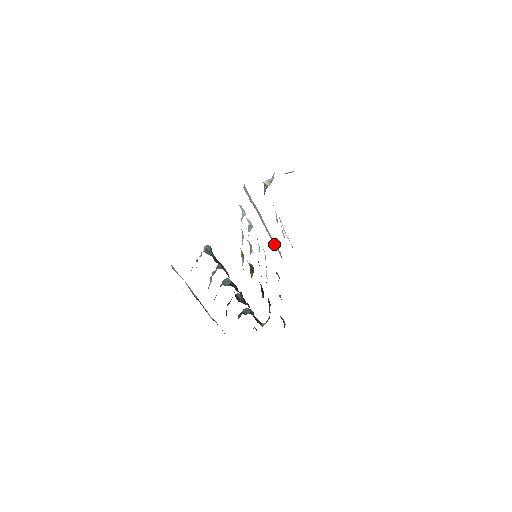
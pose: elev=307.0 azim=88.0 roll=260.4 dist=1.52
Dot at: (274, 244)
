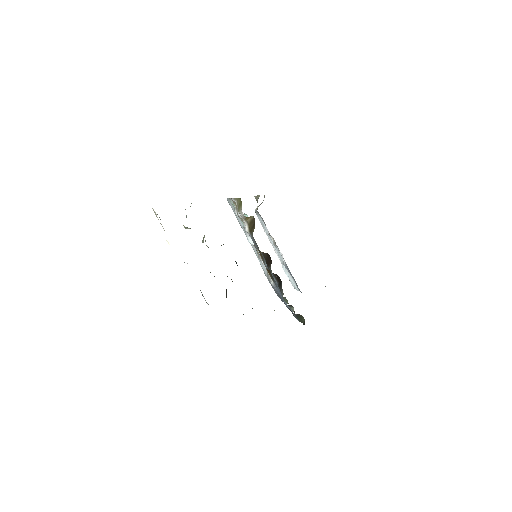
Dot at: occluded
